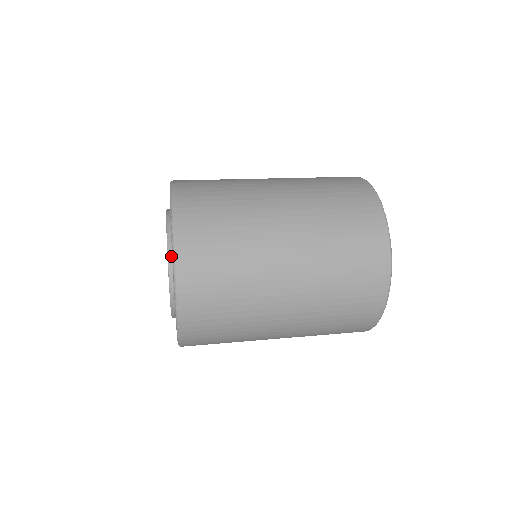
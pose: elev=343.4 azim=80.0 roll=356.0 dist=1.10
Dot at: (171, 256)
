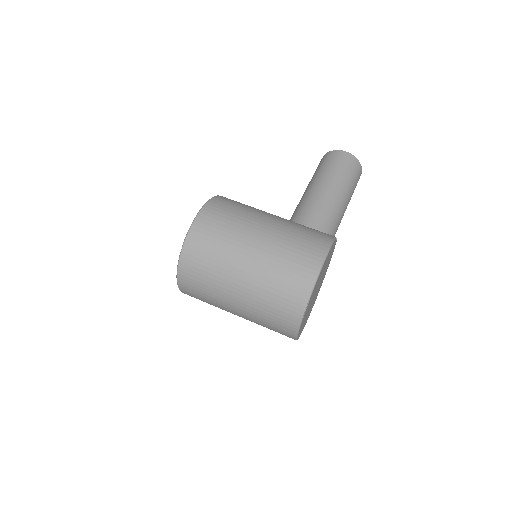
Dot at: occluded
